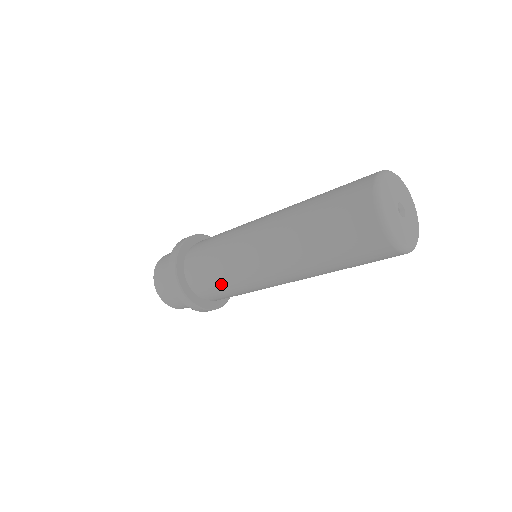
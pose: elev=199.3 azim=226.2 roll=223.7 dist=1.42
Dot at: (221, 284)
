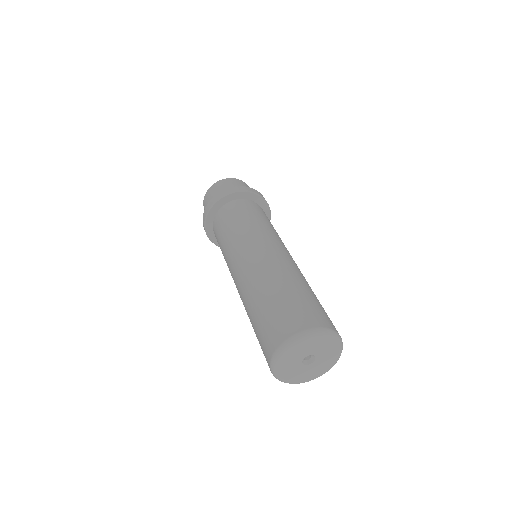
Dot at: occluded
